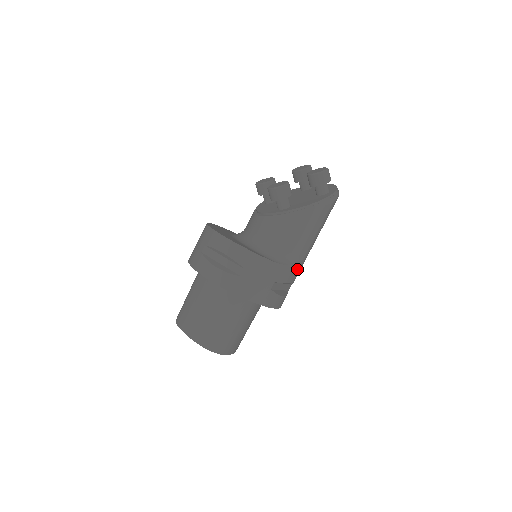
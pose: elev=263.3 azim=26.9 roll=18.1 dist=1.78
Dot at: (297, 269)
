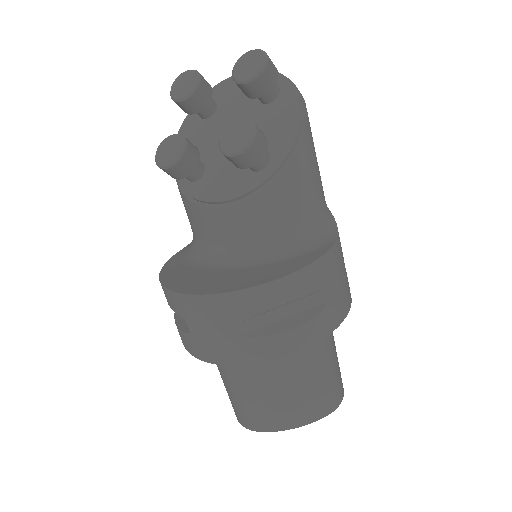
Dot at: occluded
